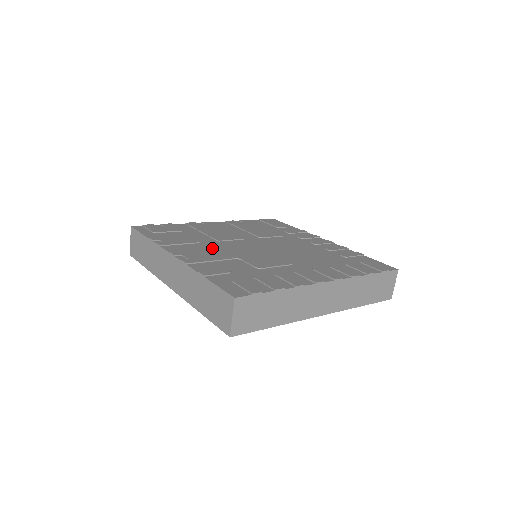
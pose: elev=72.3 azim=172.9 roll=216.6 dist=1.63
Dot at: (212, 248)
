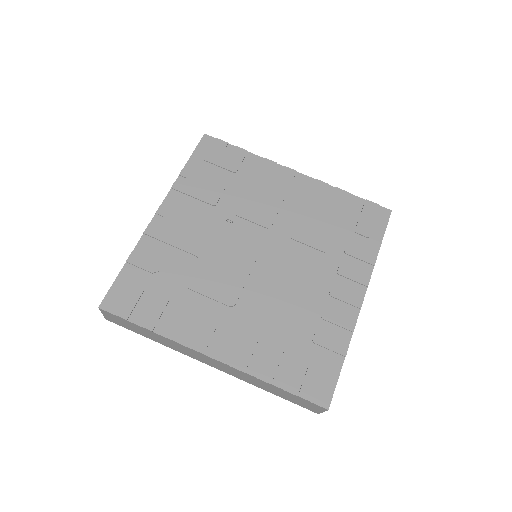
Dot at: (205, 224)
